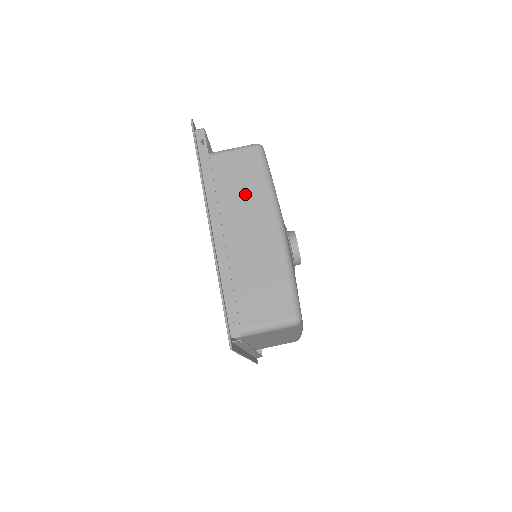
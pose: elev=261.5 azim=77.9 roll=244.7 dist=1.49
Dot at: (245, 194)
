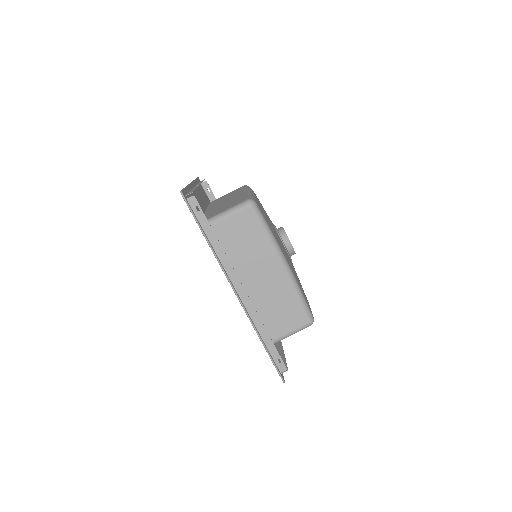
Dot at: occluded
